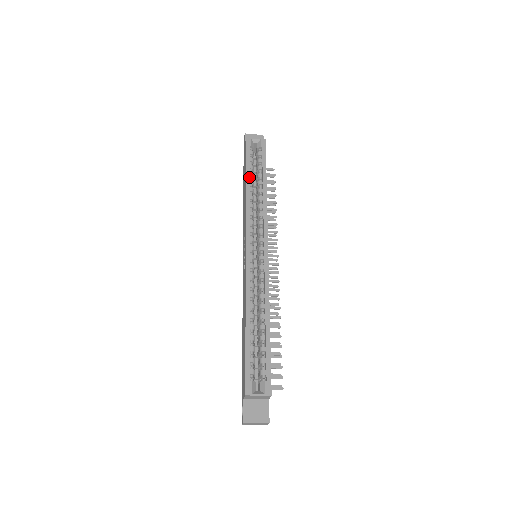
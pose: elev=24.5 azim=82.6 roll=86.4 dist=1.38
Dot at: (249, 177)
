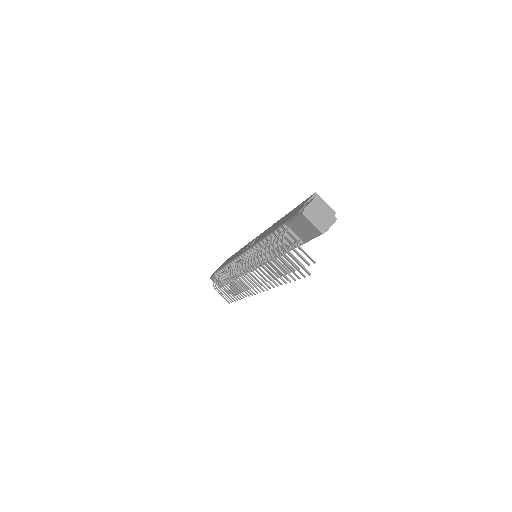
Dot at: occluded
